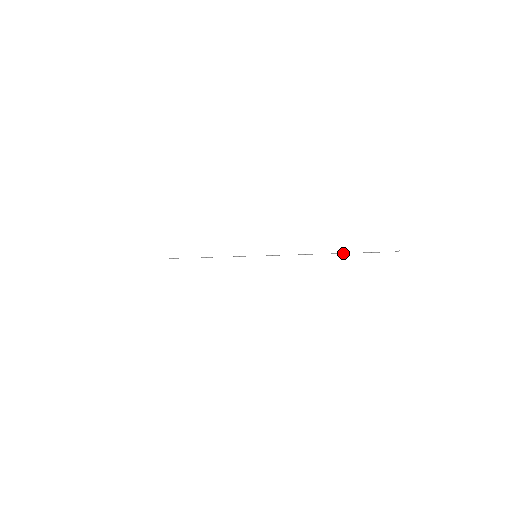
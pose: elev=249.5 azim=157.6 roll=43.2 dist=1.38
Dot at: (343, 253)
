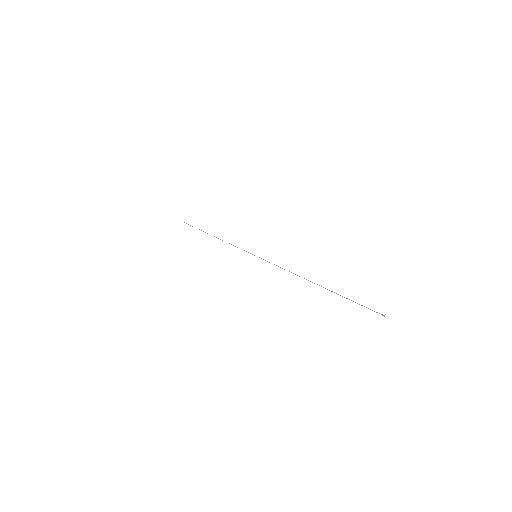
Dot at: (334, 292)
